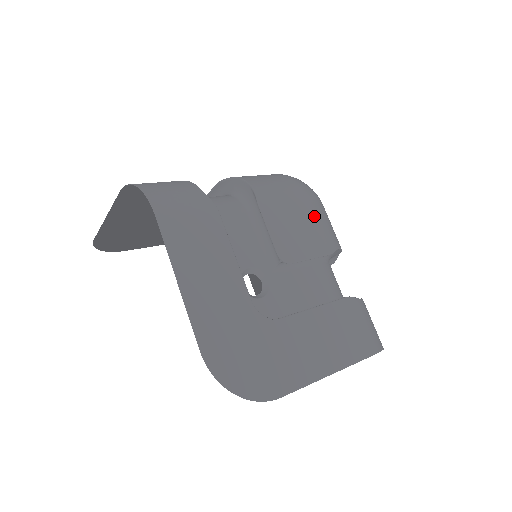
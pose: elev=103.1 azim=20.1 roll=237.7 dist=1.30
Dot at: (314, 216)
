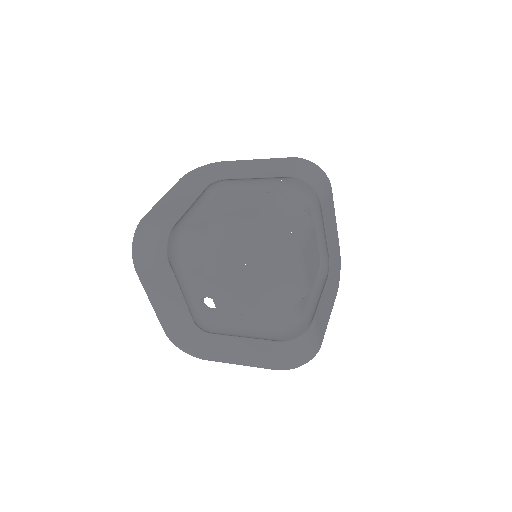
Dot at: (253, 291)
